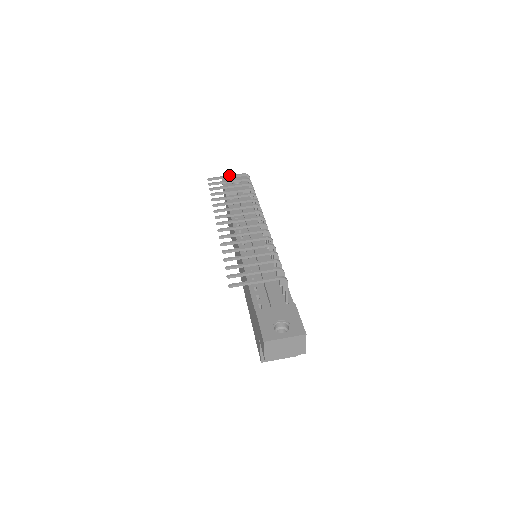
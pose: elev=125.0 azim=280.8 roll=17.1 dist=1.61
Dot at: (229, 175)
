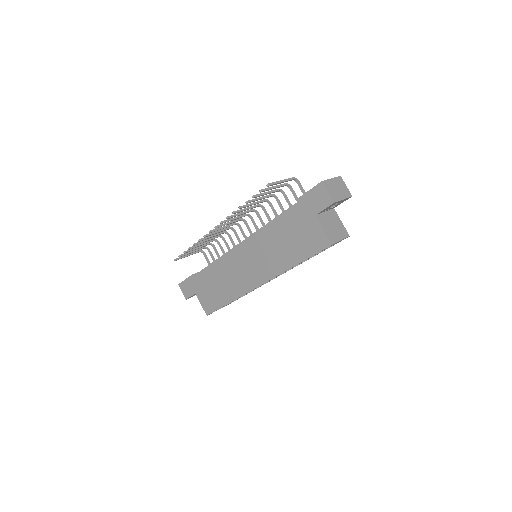
Dot at: (188, 254)
